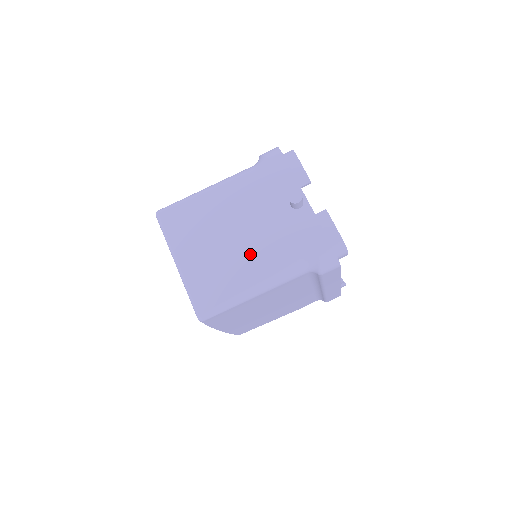
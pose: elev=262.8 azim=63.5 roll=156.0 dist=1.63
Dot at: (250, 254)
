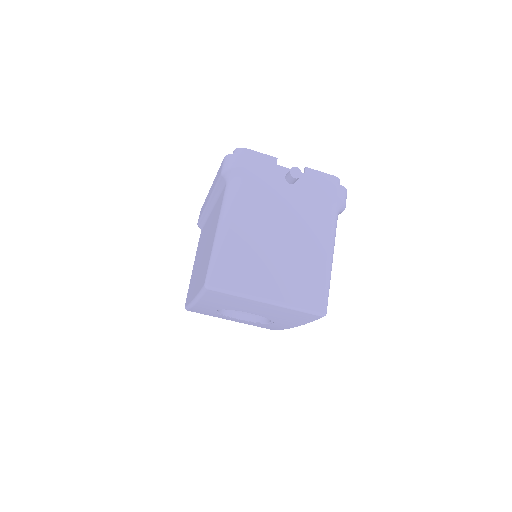
Dot at: (304, 240)
